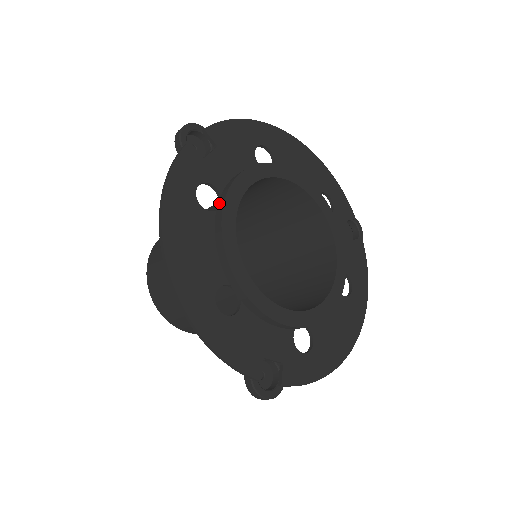
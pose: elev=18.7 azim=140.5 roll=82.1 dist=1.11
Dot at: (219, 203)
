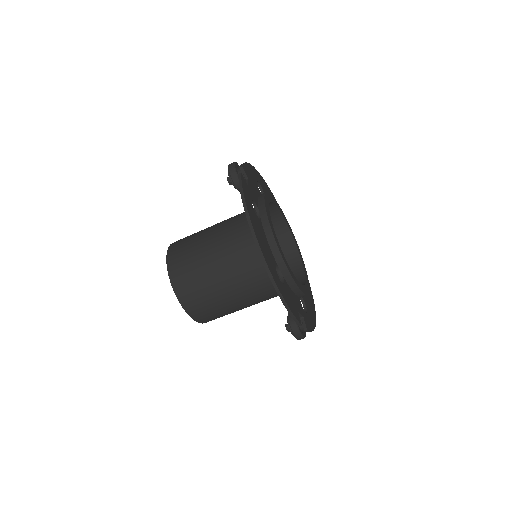
Dot at: (261, 214)
